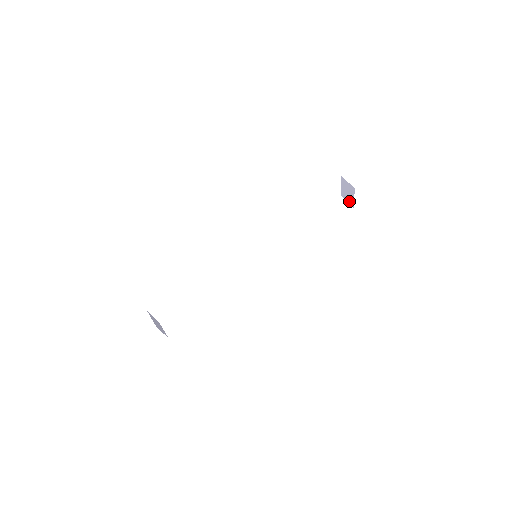
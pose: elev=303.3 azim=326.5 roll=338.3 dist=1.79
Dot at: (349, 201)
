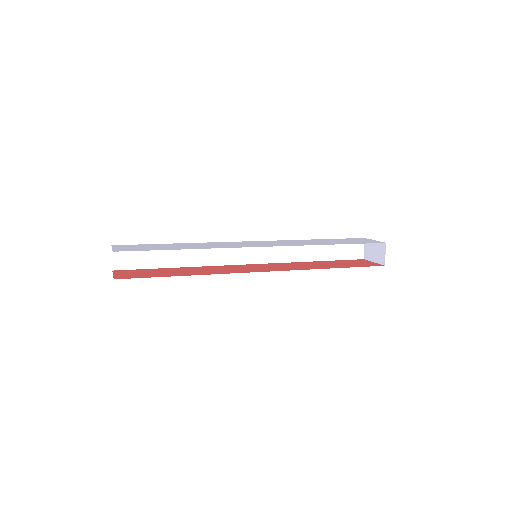
Dot at: (366, 252)
